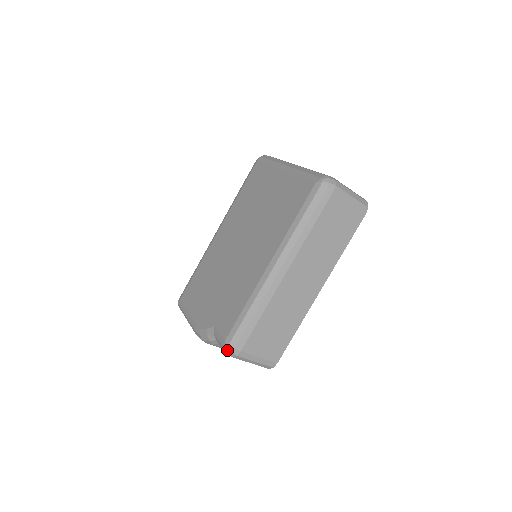
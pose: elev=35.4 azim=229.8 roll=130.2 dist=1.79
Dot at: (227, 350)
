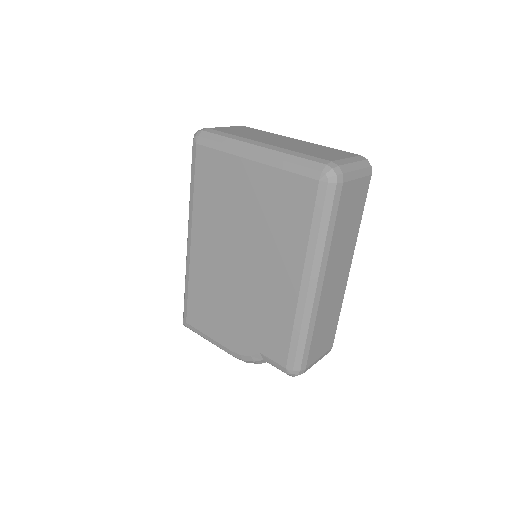
Dot at: (292, 375)
